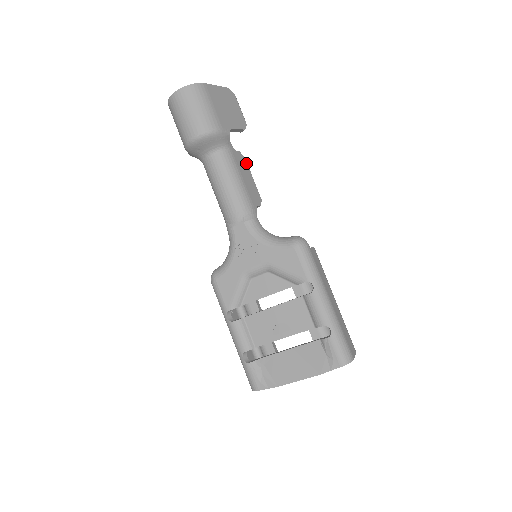
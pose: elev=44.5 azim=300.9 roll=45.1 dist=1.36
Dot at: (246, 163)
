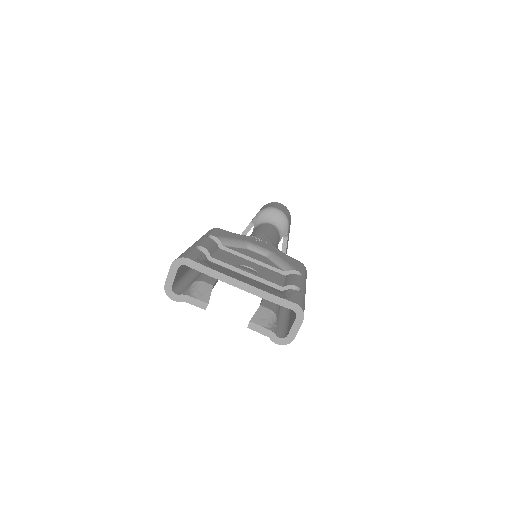
Dot at: occluded
